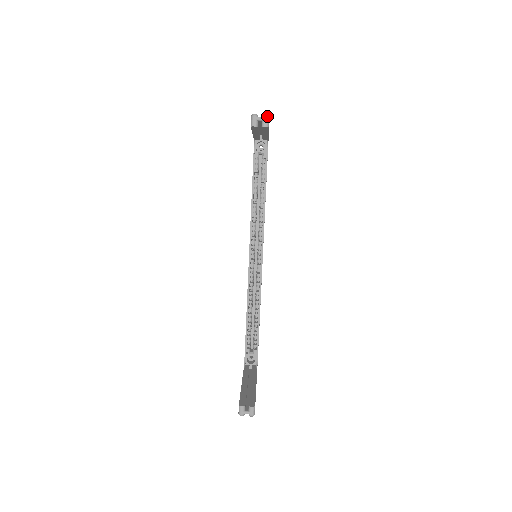
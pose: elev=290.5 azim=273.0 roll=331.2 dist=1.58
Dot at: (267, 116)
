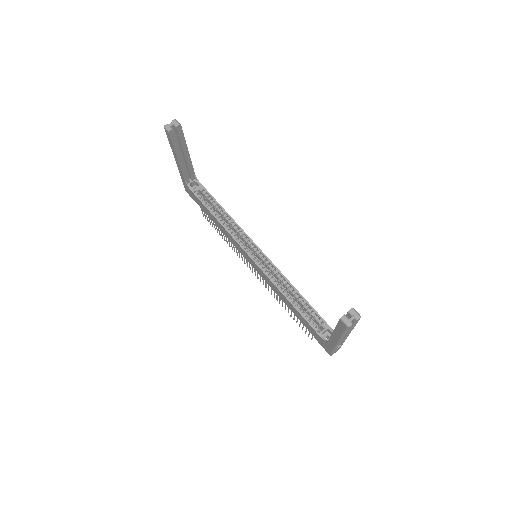
Dot at: (174, 120)
